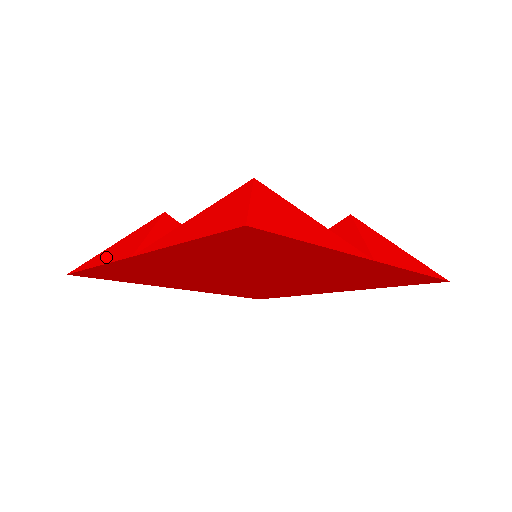
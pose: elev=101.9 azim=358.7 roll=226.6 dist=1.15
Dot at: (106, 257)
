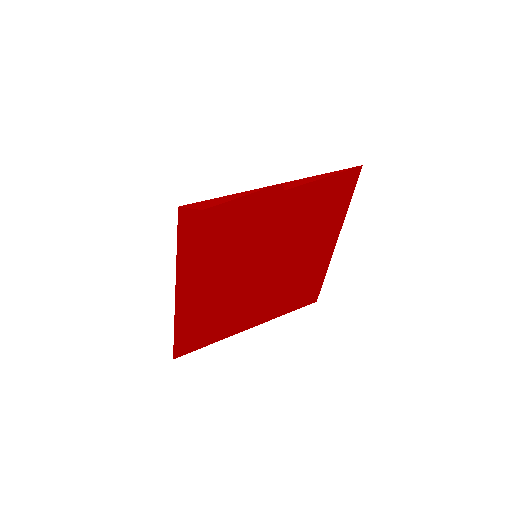
Dot at: (177, 322)
